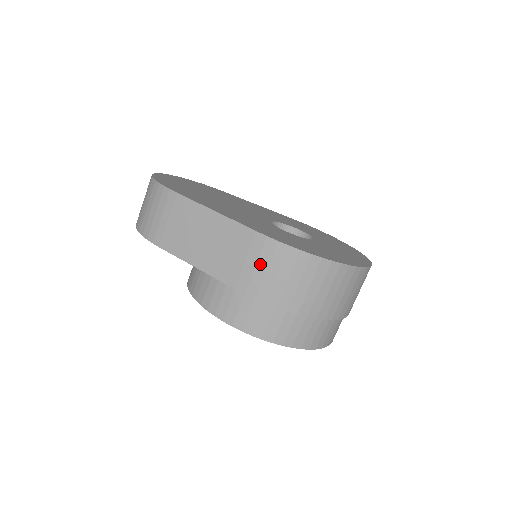
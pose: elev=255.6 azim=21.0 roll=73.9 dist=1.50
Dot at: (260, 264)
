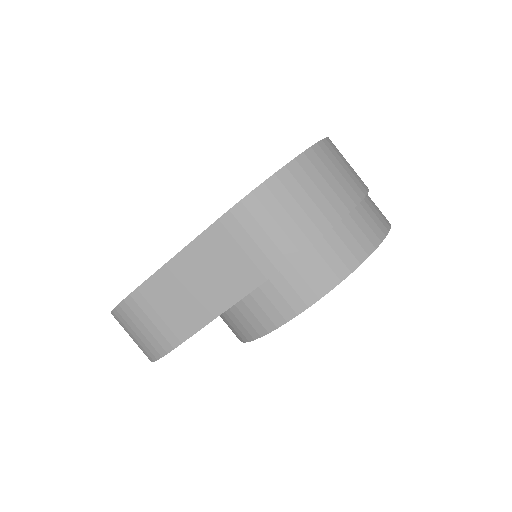
Dot at: (255, 235)
